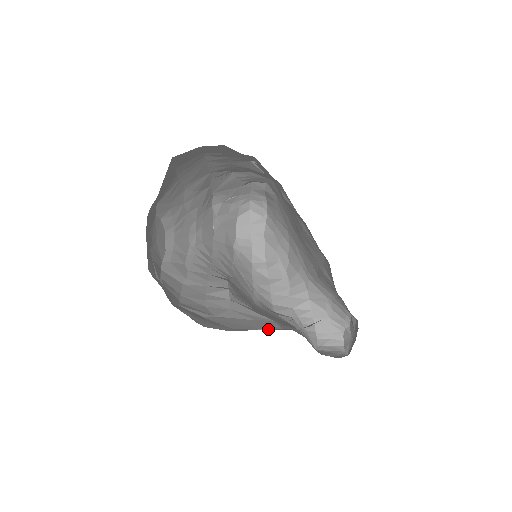
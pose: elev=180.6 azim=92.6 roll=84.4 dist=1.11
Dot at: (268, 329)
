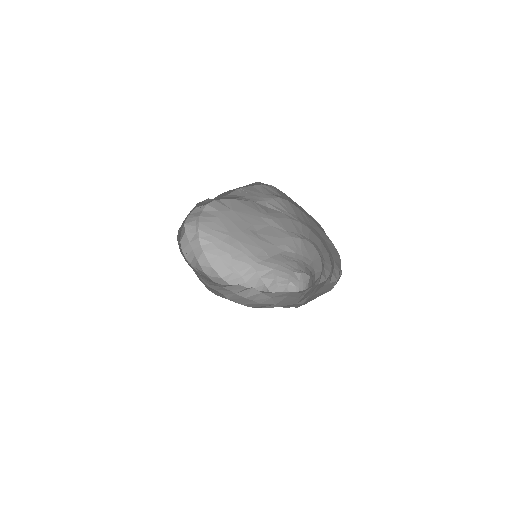
Dot at: (303, 296)
